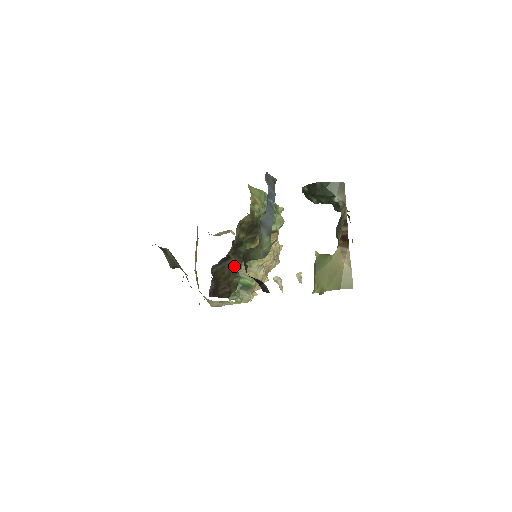
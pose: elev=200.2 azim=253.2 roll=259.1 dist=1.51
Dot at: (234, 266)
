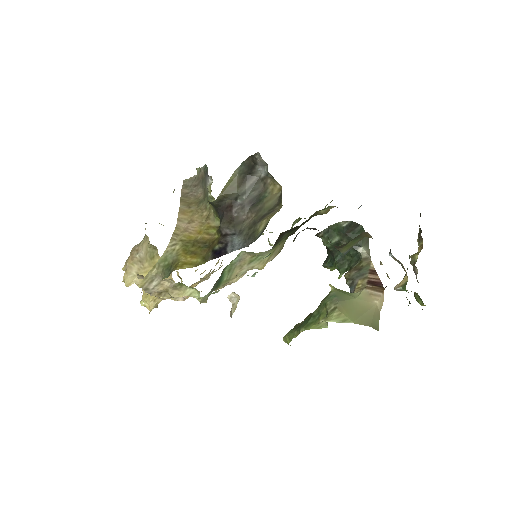
Dot at: occluded
